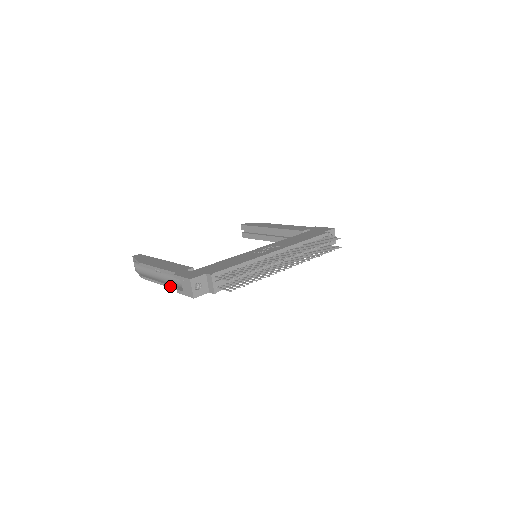
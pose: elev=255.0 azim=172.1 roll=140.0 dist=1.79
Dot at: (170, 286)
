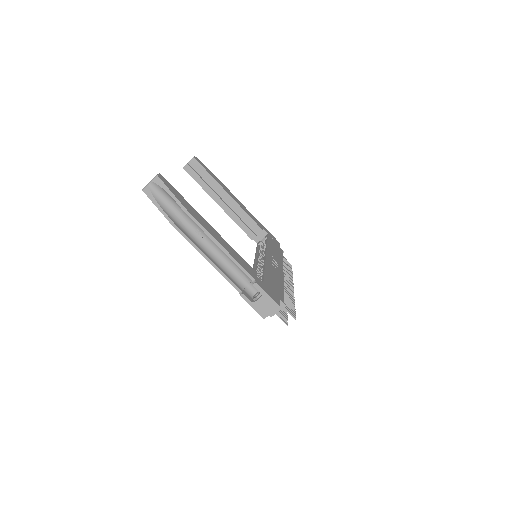
Dot at: (227, 277)
